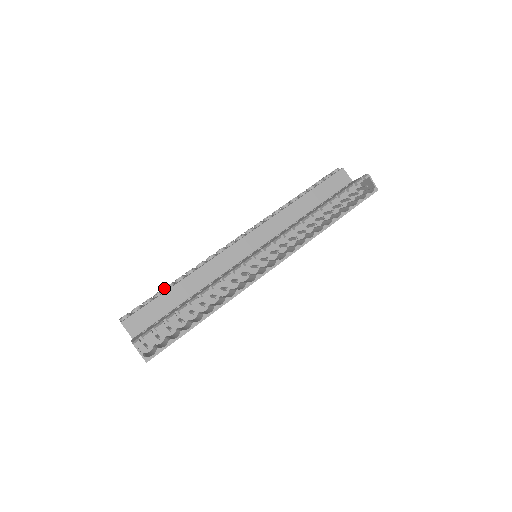
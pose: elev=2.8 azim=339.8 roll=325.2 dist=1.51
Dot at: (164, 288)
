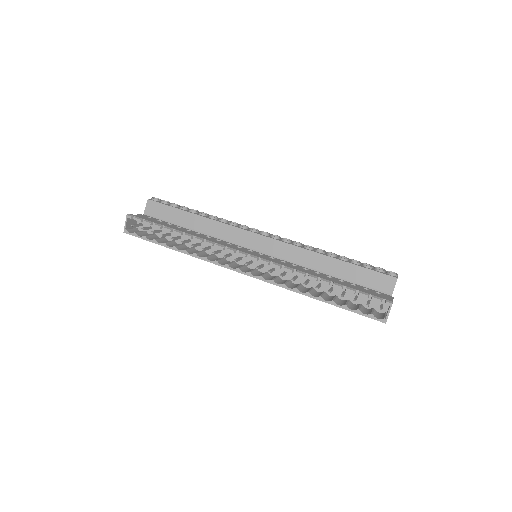
Dot at: occluded
